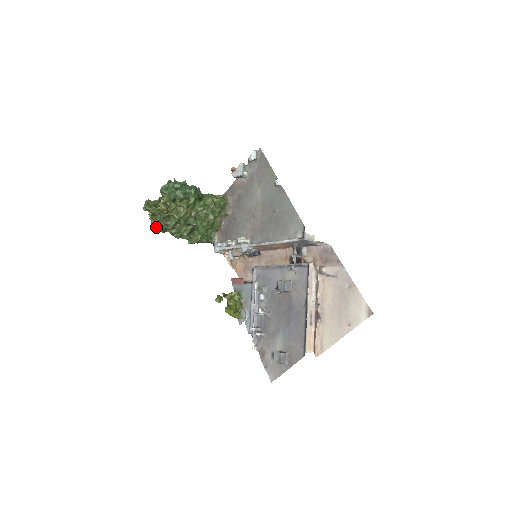
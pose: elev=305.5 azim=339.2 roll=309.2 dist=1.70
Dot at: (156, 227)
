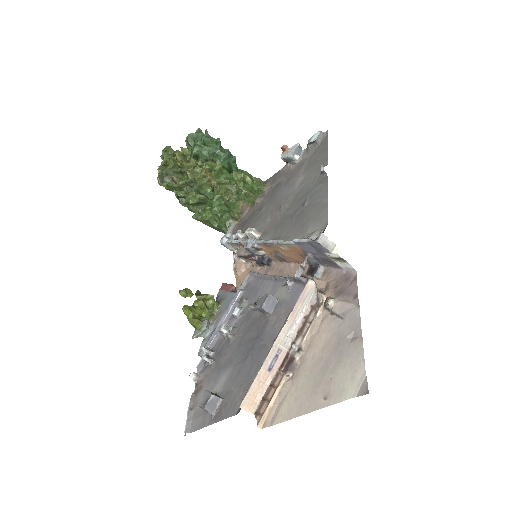
Dot at: (160, 177)
